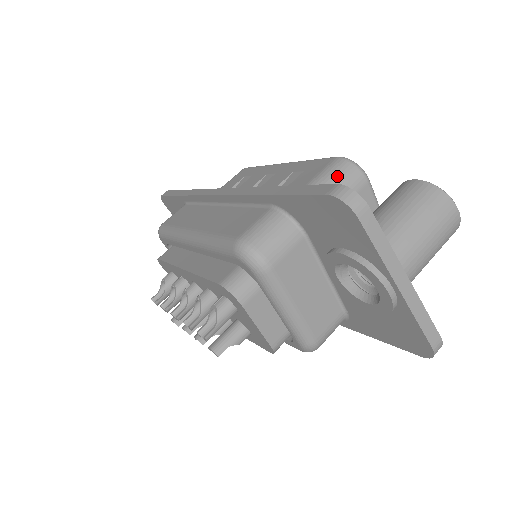
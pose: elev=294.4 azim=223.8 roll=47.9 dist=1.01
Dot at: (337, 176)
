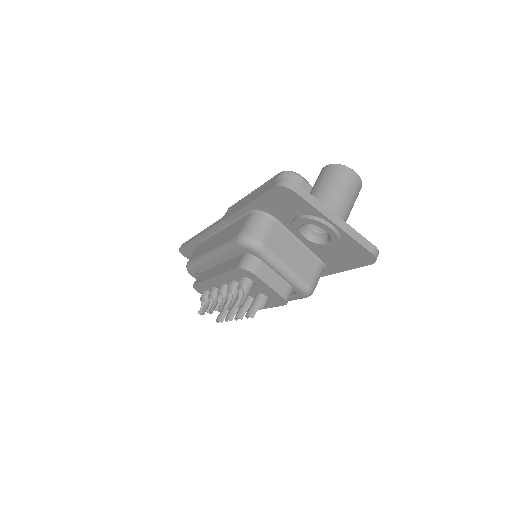
Dot at: occluded
